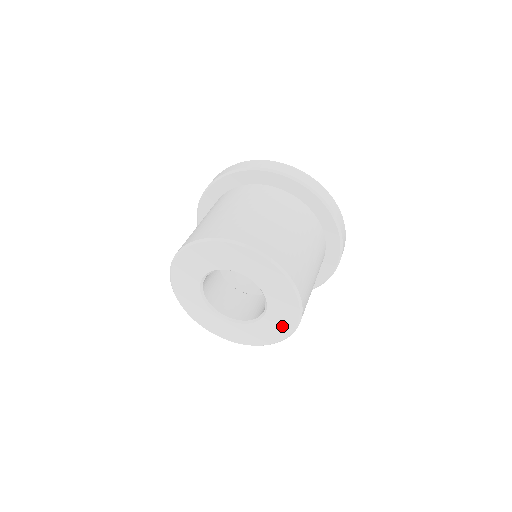
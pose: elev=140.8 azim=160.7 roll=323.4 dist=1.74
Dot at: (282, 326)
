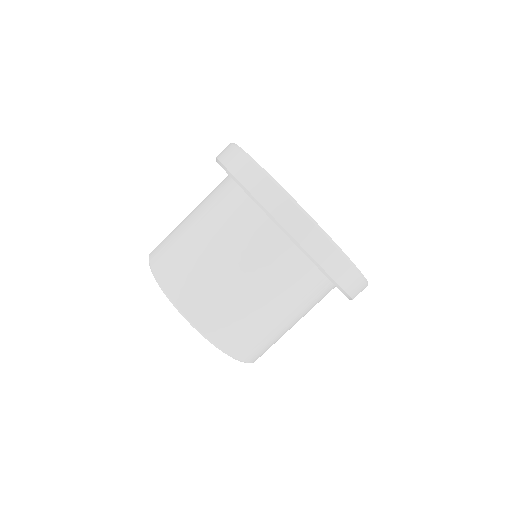
Dot at: occluded
